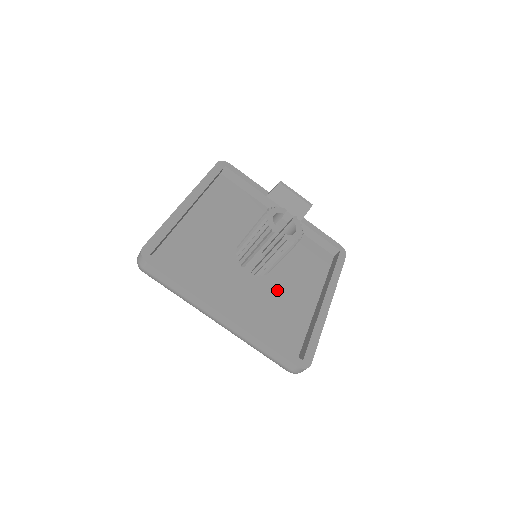
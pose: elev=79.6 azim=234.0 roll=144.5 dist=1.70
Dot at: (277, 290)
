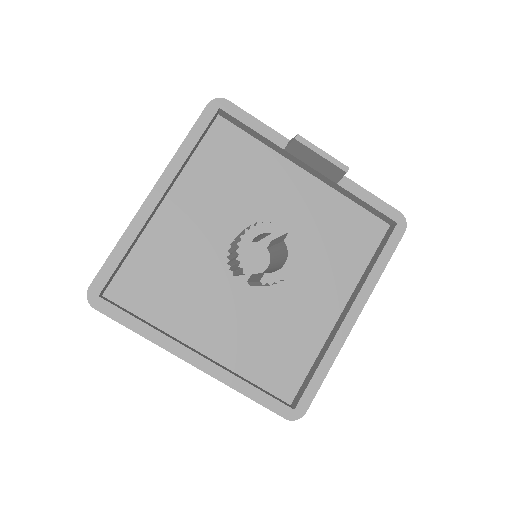
Dot at: (282, 302)
